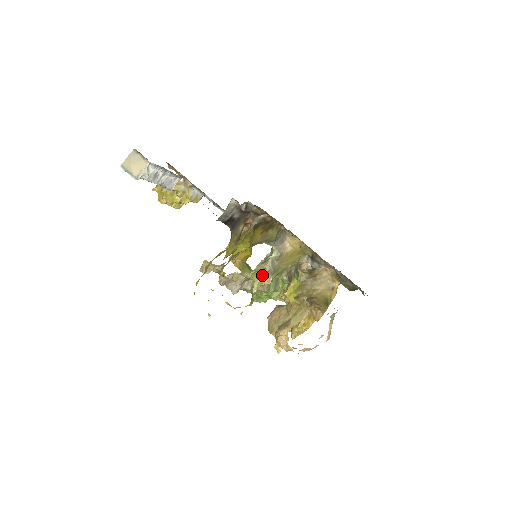
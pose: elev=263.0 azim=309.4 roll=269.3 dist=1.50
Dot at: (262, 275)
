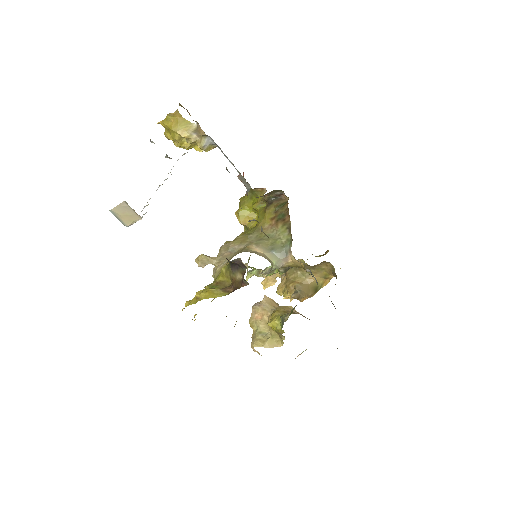
Dot at: occluded
